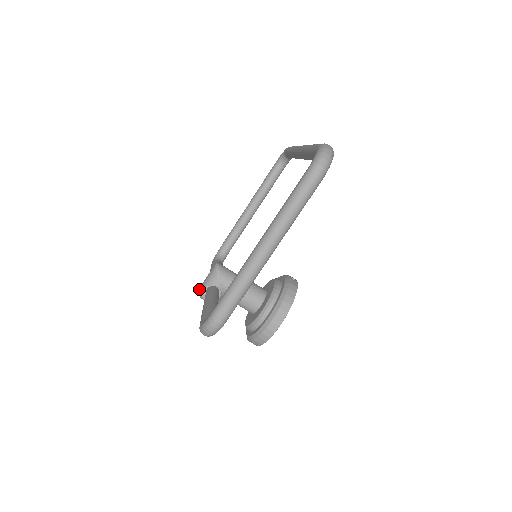
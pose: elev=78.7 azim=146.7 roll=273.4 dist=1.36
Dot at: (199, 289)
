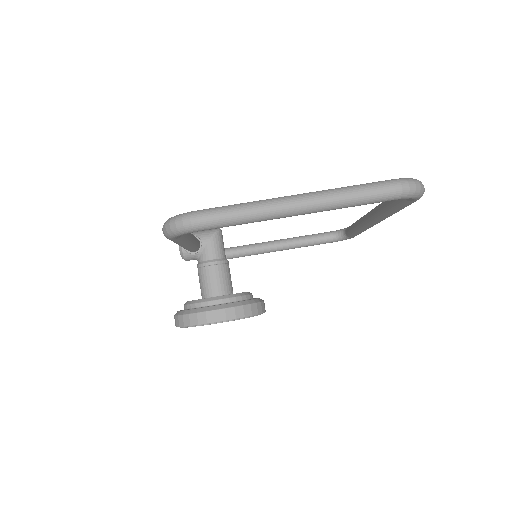
Dot at: occluded
